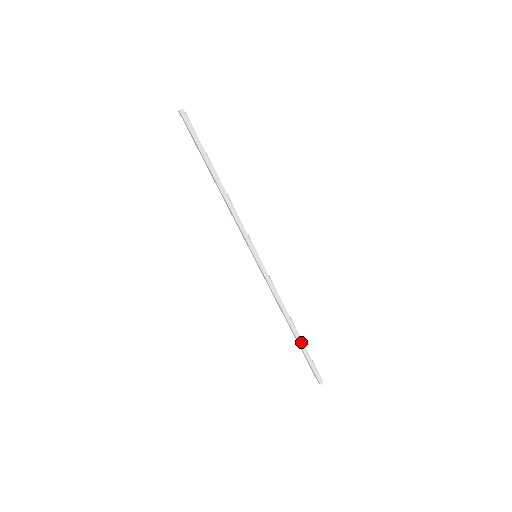
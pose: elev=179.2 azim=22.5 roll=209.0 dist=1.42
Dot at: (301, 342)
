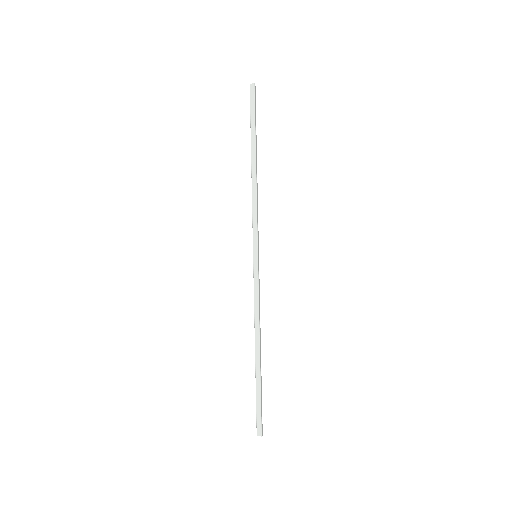
Dot at: (258, 374)
